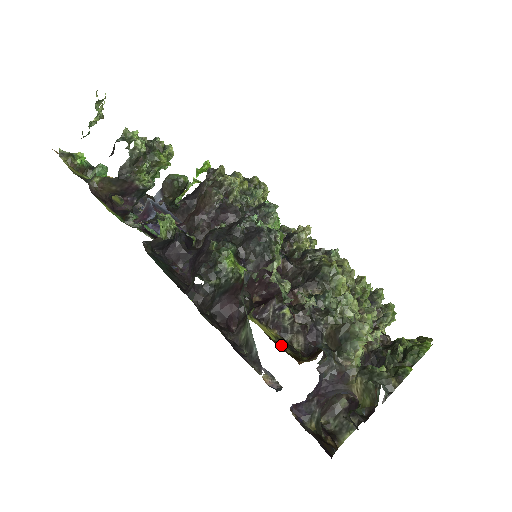
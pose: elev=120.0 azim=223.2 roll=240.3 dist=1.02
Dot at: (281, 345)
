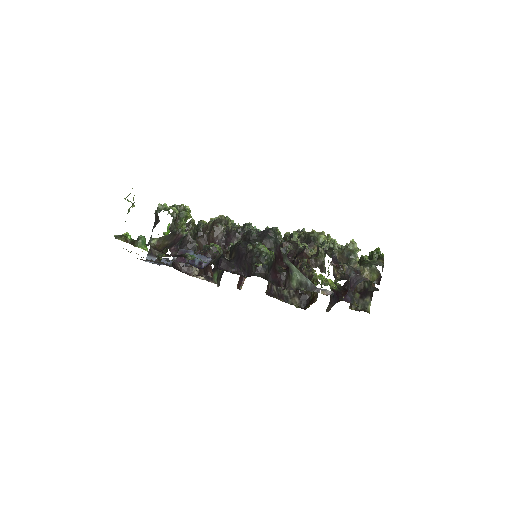
Dot at: occluded
